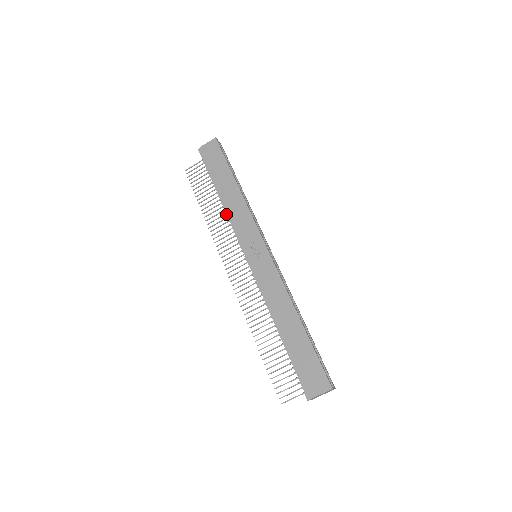
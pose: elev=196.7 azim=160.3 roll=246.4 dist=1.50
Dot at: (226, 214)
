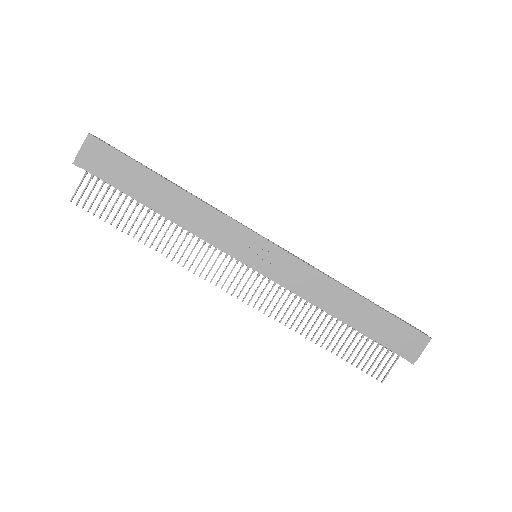
Dot at: occluded
